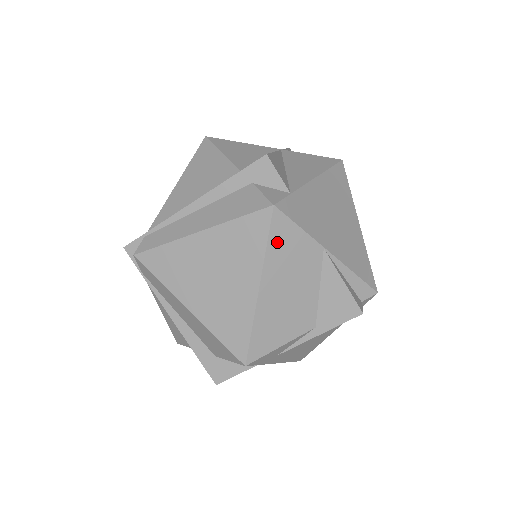
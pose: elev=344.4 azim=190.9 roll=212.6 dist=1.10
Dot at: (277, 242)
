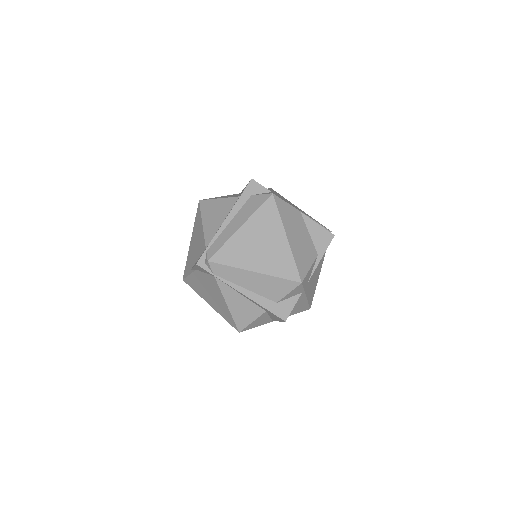
Dot at: (282, 211)
